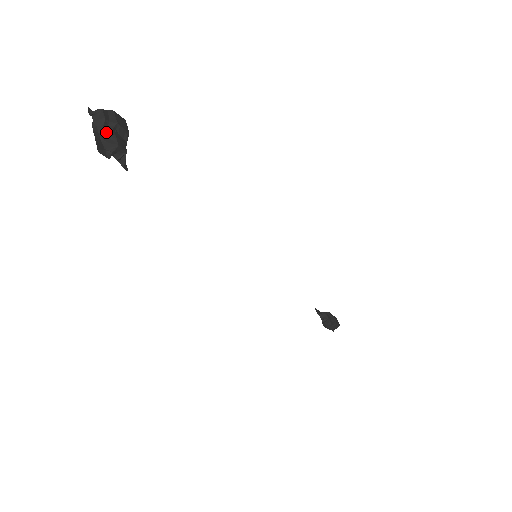
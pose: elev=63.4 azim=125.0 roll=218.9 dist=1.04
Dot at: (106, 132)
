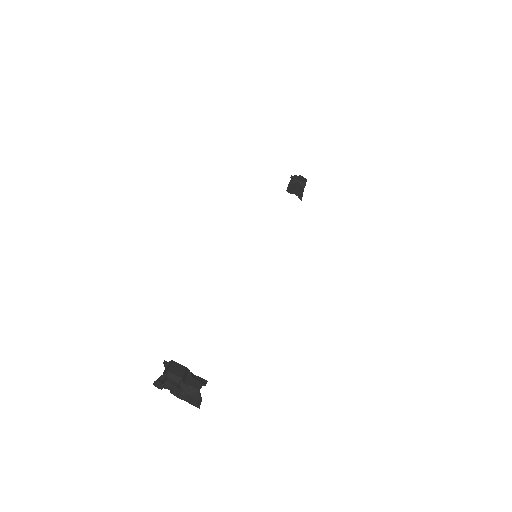
Dot at: (183, 389)
